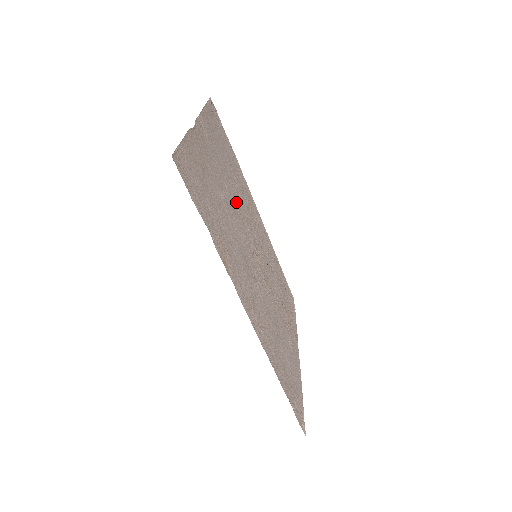
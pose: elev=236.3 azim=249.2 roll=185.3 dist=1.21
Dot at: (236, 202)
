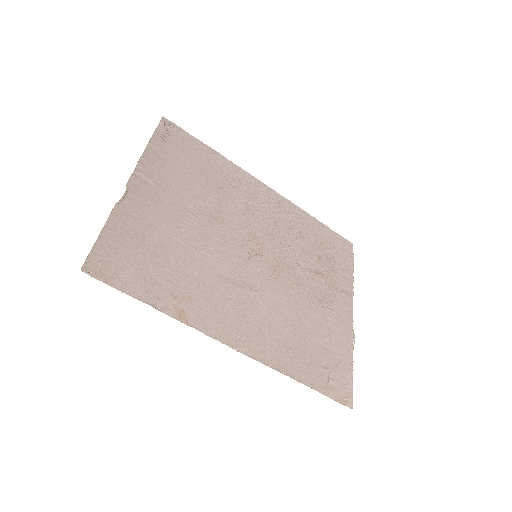
Dot at: (214, 218)
